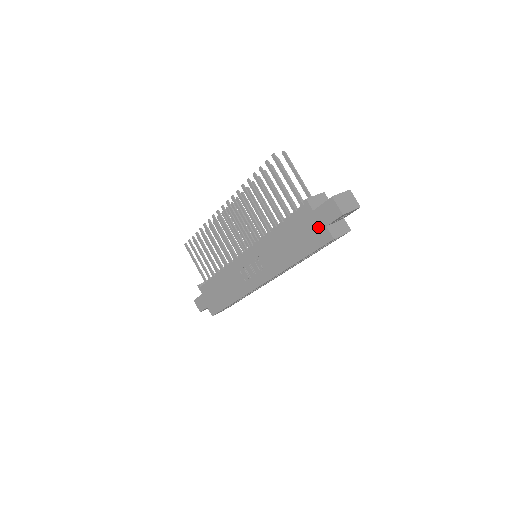
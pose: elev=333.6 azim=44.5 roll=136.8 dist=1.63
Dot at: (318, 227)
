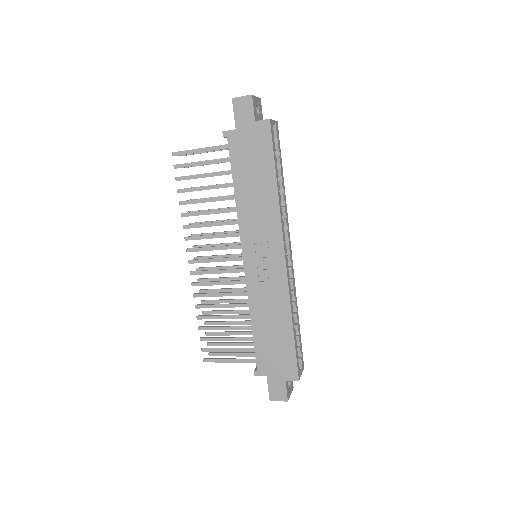
Dot at: (252, 132)
